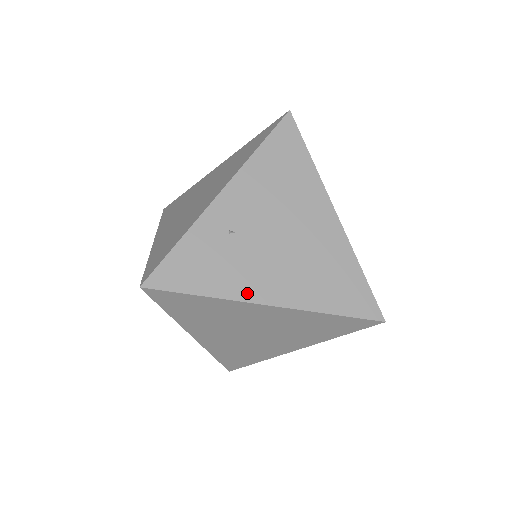
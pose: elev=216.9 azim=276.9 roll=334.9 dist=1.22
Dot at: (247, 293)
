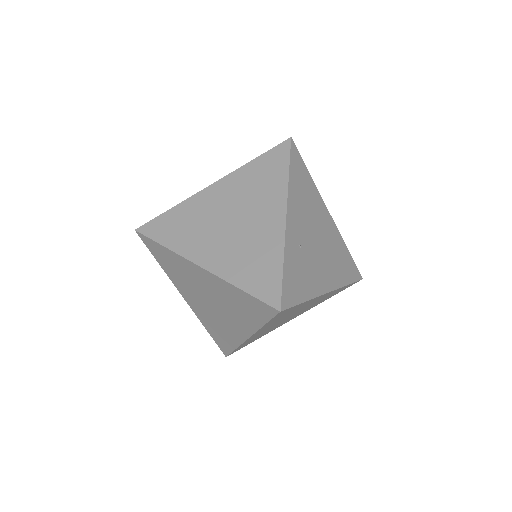
Dot at: (320, 289)
